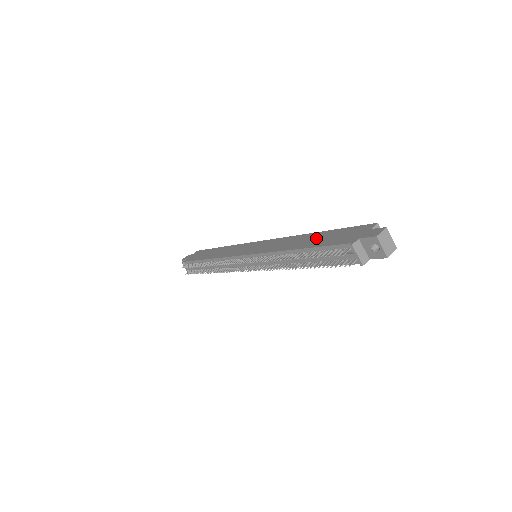
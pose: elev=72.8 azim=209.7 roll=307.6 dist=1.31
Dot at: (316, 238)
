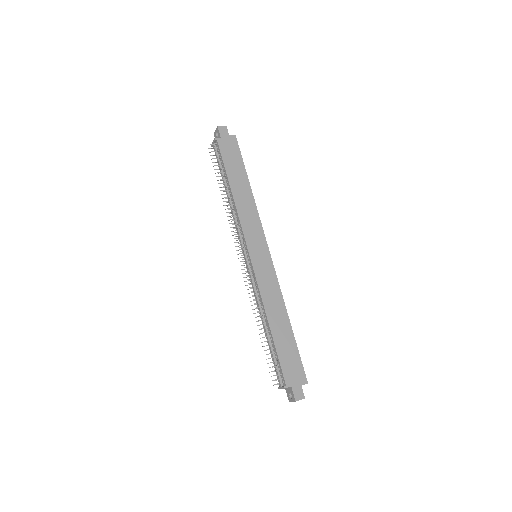
Dot at: (285, 335)
